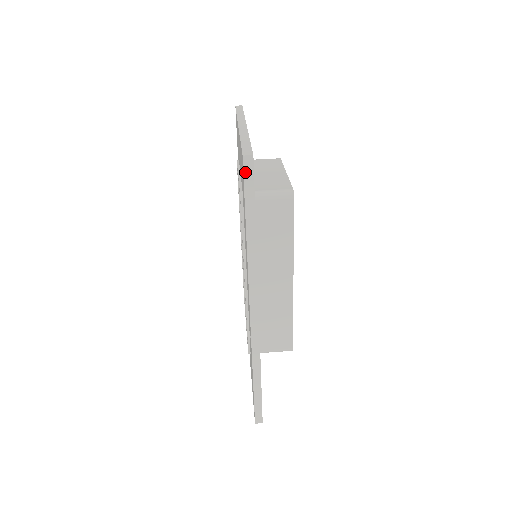
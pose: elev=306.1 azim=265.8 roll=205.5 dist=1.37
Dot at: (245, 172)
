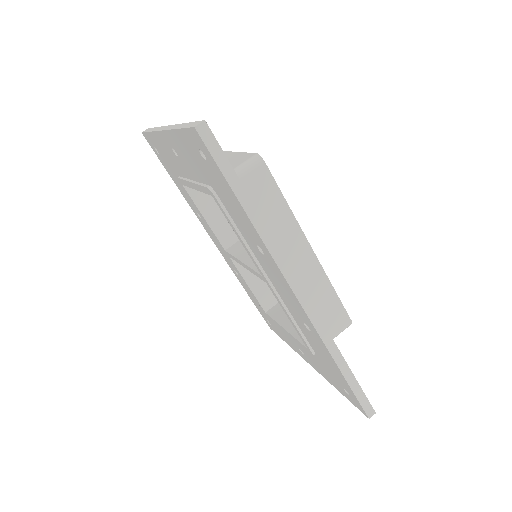
Dot at: (207, 144)
